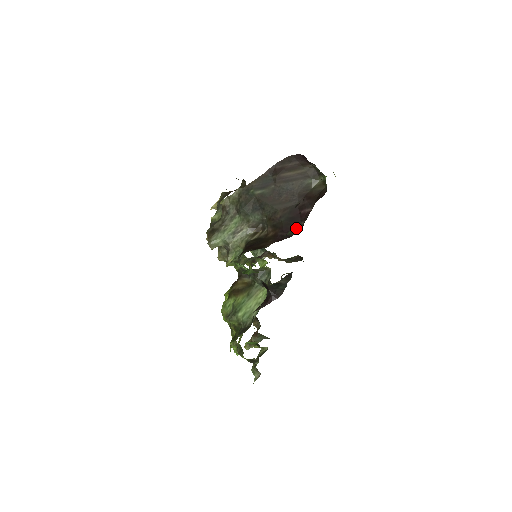
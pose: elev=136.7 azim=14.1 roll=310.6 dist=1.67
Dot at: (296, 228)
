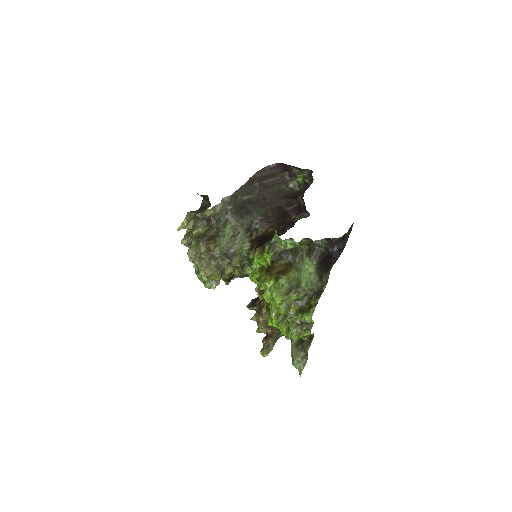
Dot at: (304, 213)
